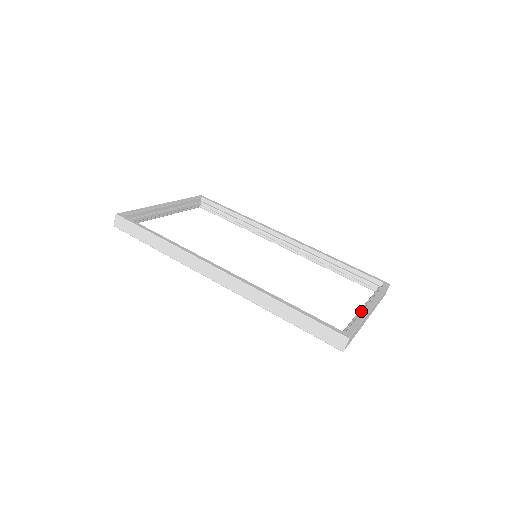
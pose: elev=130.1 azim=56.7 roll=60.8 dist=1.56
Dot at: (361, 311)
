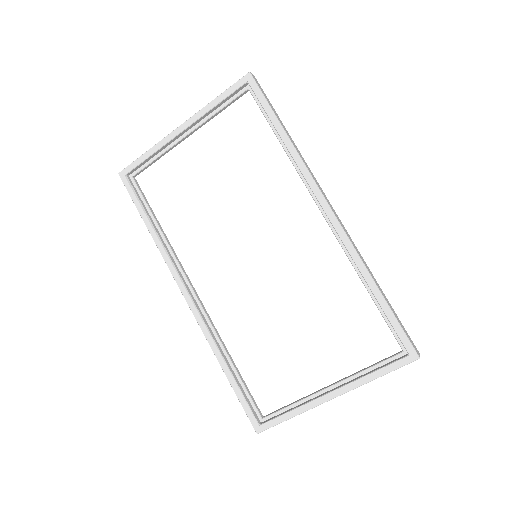
Dot at: (309, 401)
